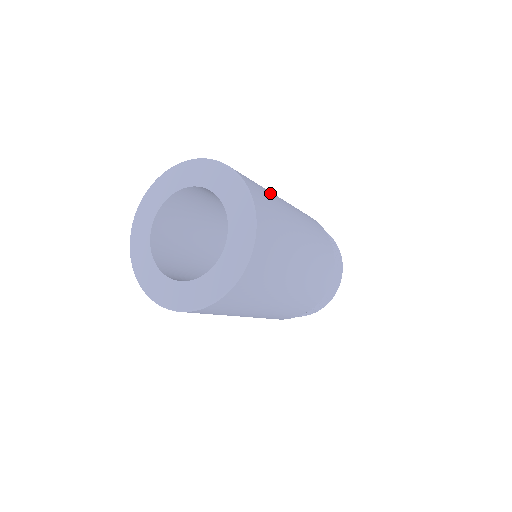
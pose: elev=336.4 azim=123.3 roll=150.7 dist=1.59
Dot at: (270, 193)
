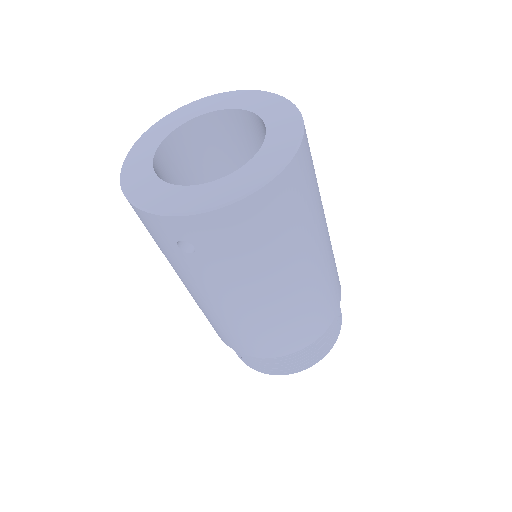
Dot at: occluded
